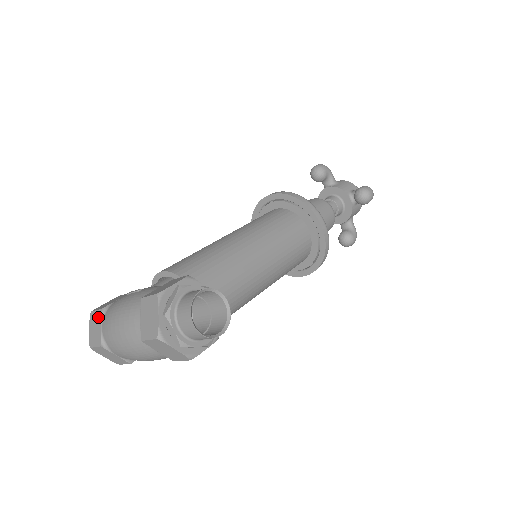
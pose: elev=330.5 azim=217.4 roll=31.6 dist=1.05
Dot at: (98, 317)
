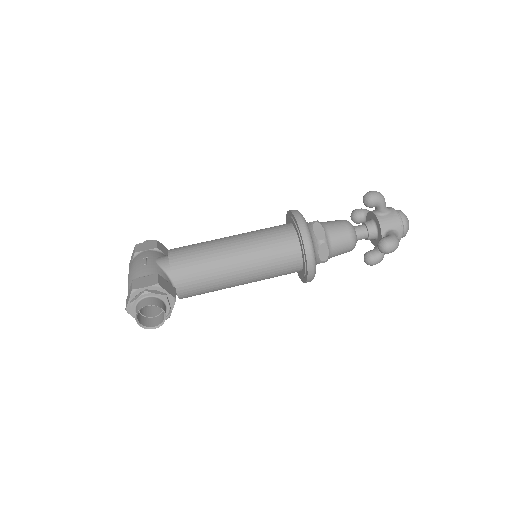
Dot at: (133, 254)
